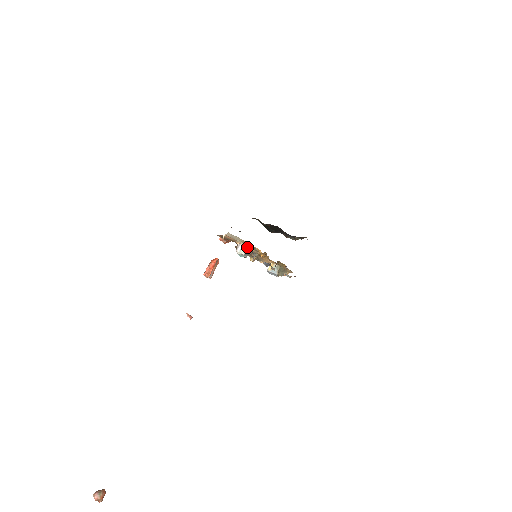
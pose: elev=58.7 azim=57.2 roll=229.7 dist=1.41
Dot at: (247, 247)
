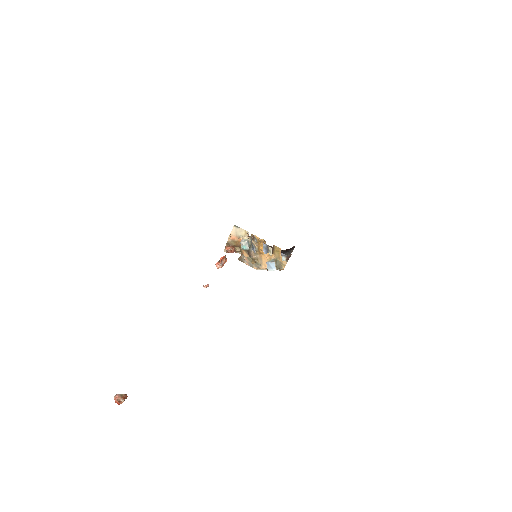
Dot at: occluded
